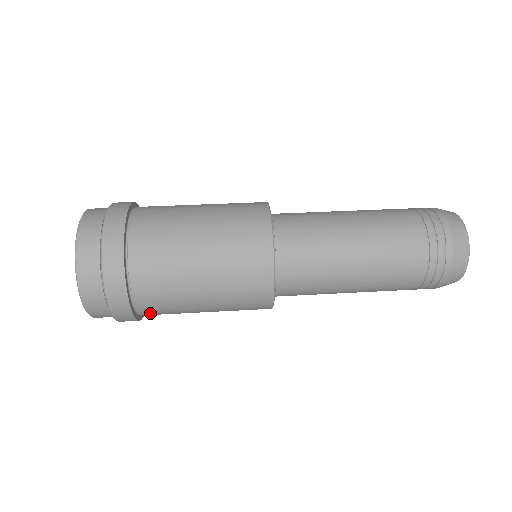
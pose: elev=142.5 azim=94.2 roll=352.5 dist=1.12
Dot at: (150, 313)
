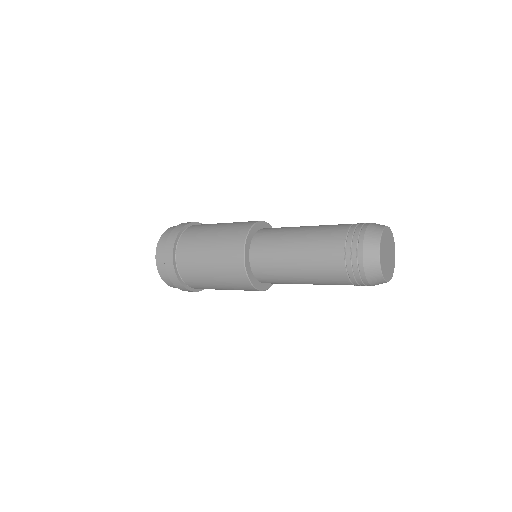
Dot at: (189, 282)
